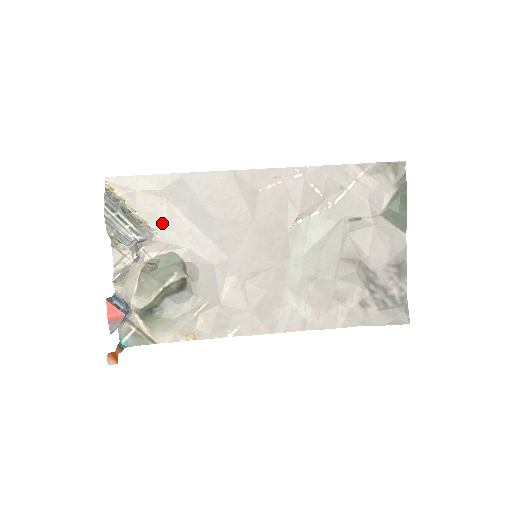
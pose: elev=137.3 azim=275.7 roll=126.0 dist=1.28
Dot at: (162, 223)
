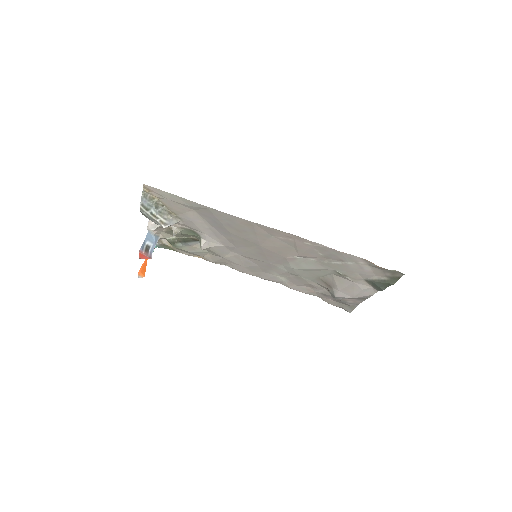
Dot at: (188, 219)
